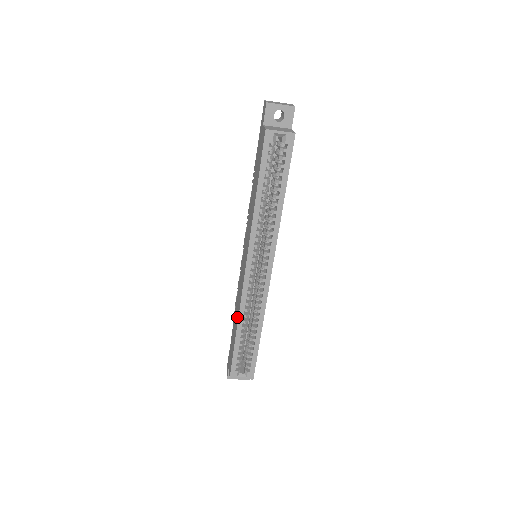
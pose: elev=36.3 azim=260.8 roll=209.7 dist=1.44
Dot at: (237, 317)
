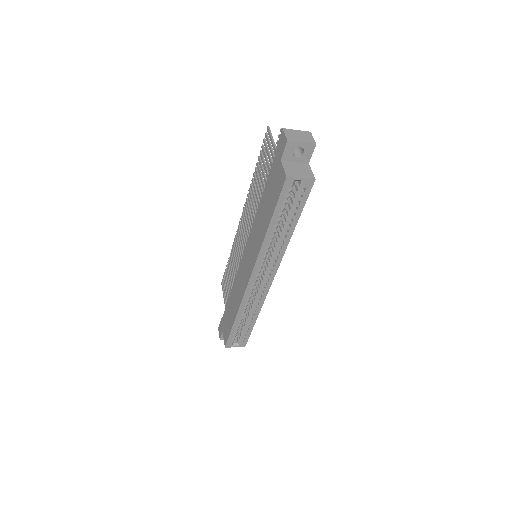
Dot at: (236, 308)
